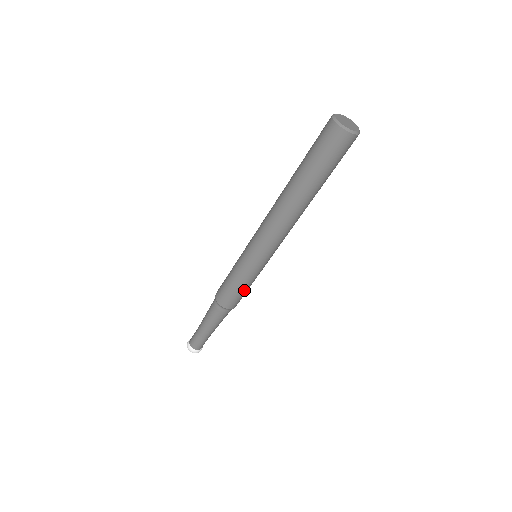
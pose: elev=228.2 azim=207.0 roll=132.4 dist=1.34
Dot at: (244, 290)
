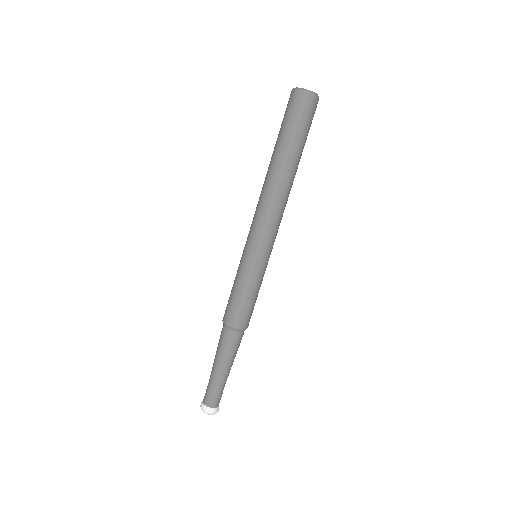
Dot at: (250, 298)
